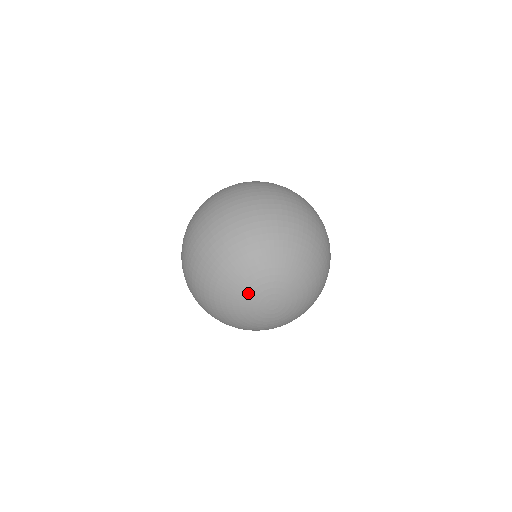
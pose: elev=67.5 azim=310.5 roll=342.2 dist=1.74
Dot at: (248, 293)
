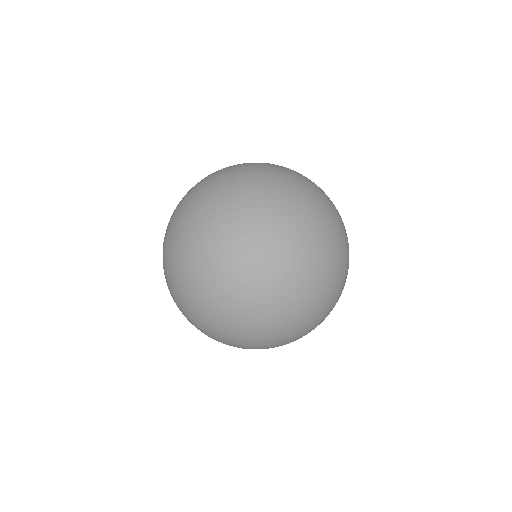
Dot at: (250, 297)
